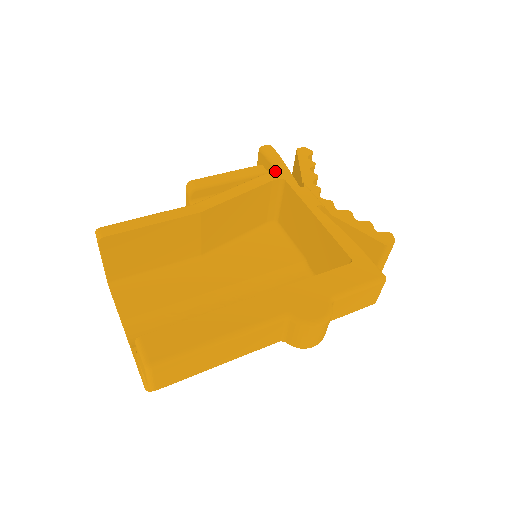
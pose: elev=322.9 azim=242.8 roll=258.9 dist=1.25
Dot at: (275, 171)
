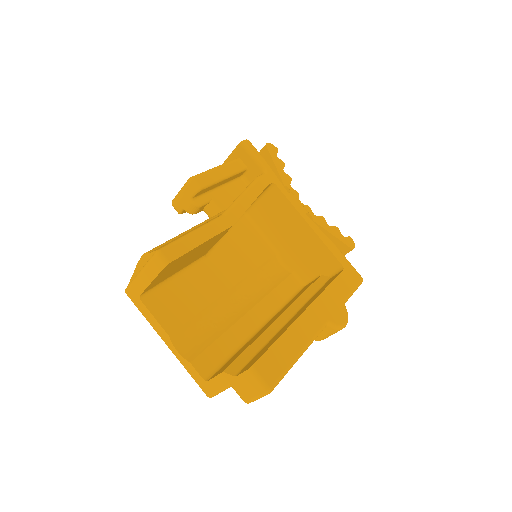
Dot at: (265, 174)
